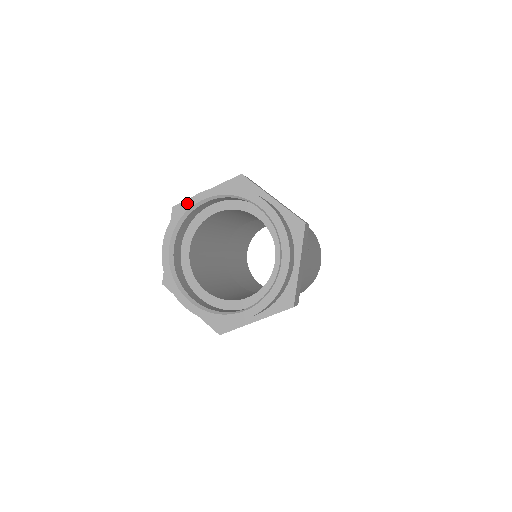
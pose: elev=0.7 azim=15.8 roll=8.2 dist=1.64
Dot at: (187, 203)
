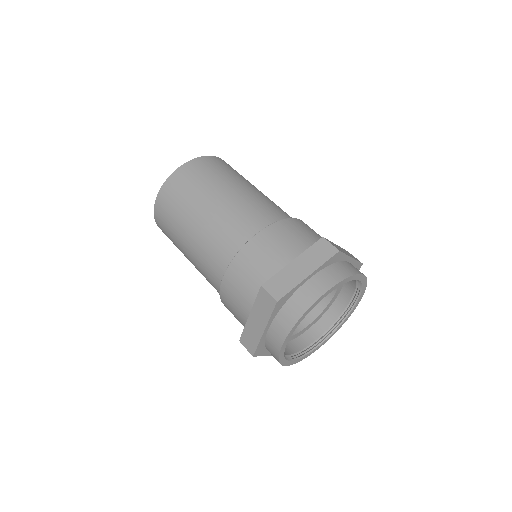
Dot at: (281, 353)
